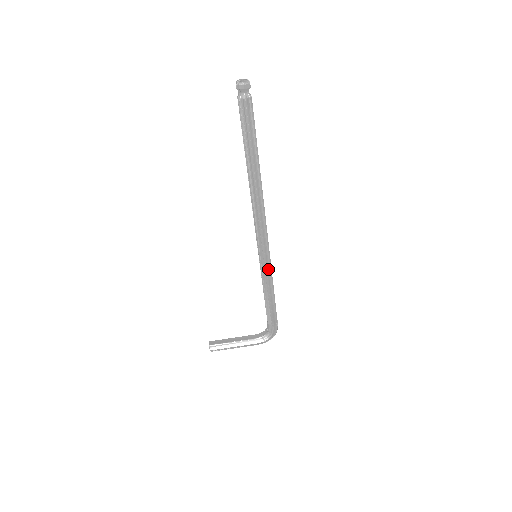
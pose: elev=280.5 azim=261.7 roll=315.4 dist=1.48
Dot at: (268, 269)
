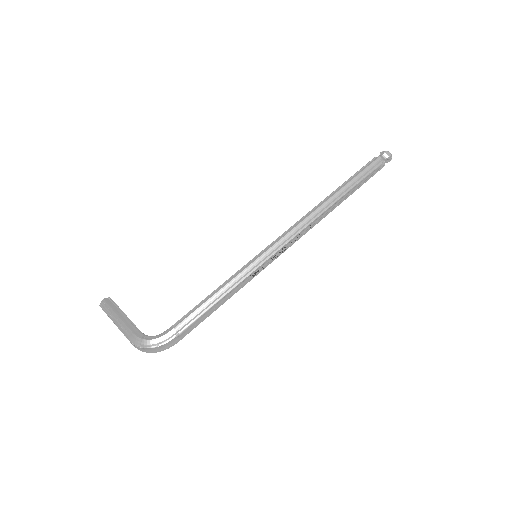
Dot at: (250, 269)
